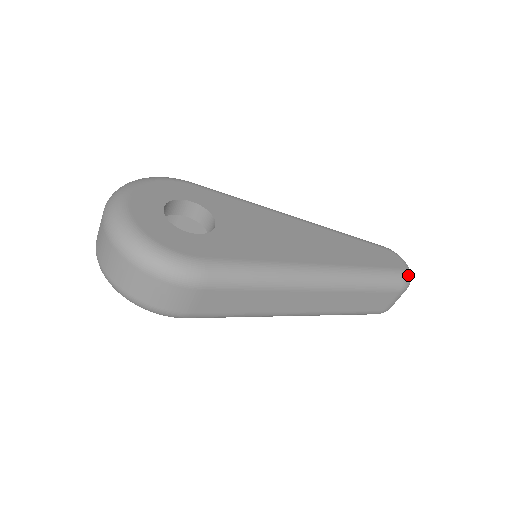
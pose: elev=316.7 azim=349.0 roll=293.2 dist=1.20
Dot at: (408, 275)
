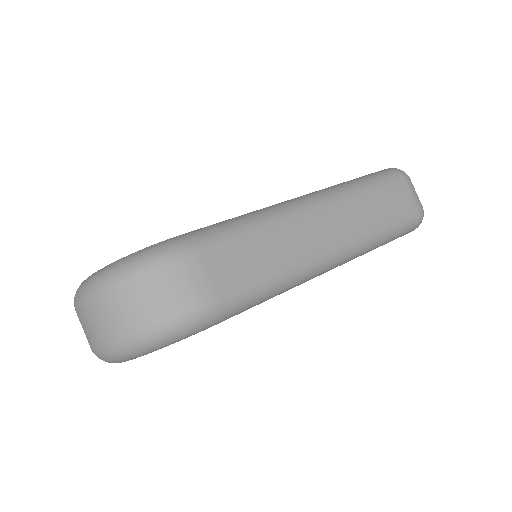
Dot at: (395, 168)
